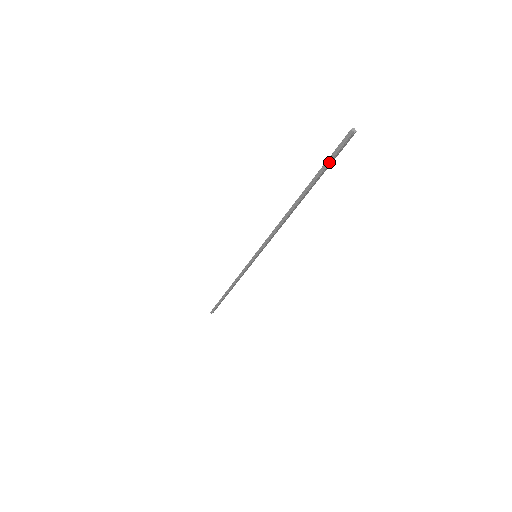
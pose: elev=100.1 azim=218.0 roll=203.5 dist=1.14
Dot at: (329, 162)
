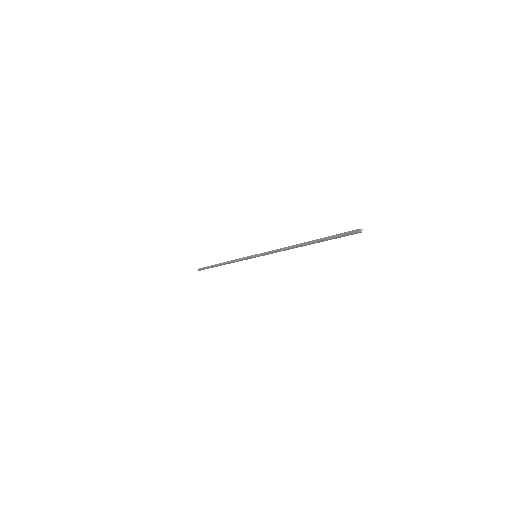
Dot at: (337, 236)
